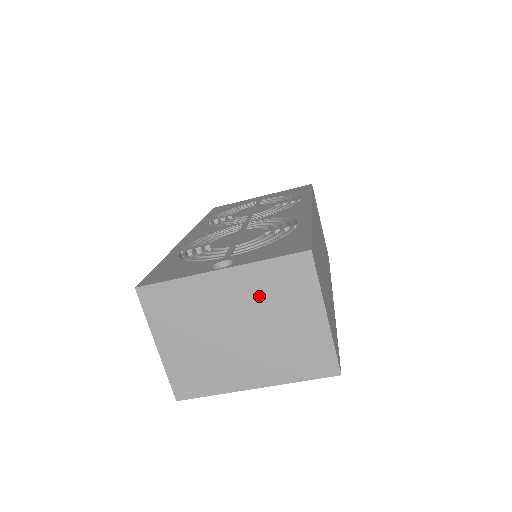
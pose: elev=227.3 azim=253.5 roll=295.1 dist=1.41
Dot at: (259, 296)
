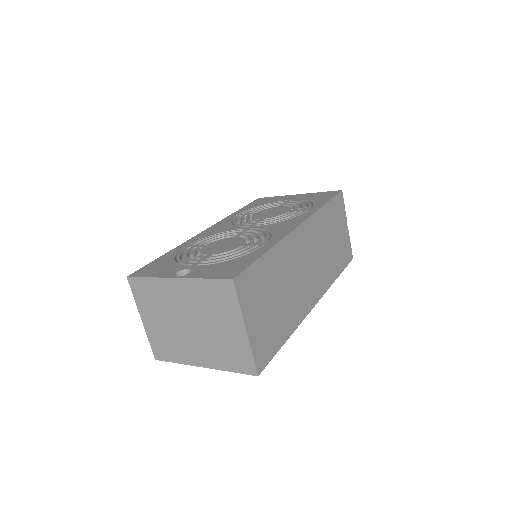
Dot at: (201, 303)
